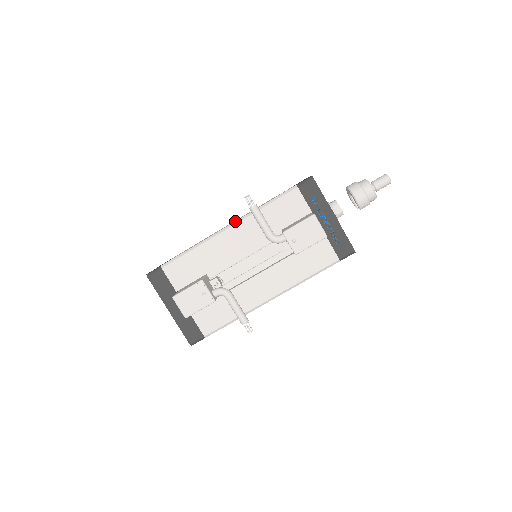
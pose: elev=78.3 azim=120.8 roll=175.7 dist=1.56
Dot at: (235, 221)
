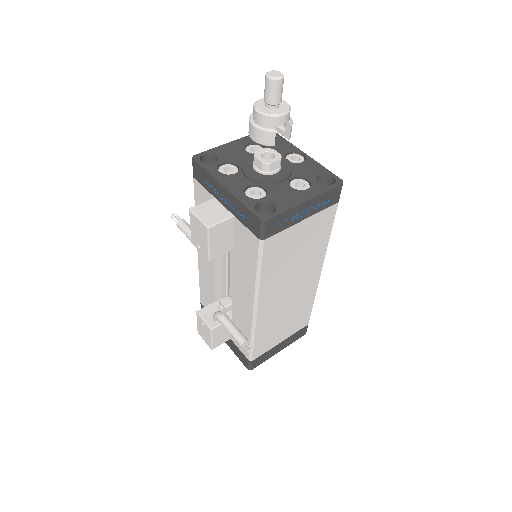
Dot at: occluded
